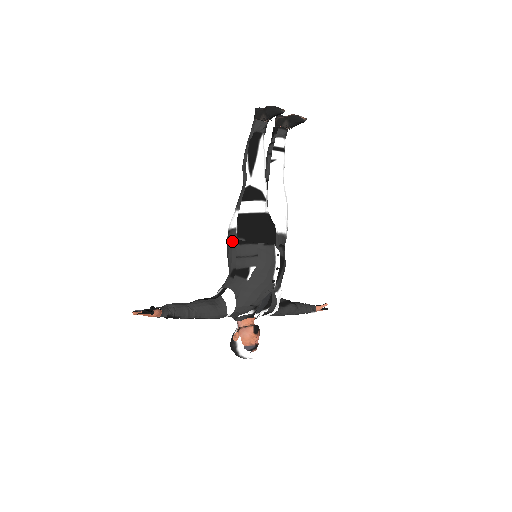
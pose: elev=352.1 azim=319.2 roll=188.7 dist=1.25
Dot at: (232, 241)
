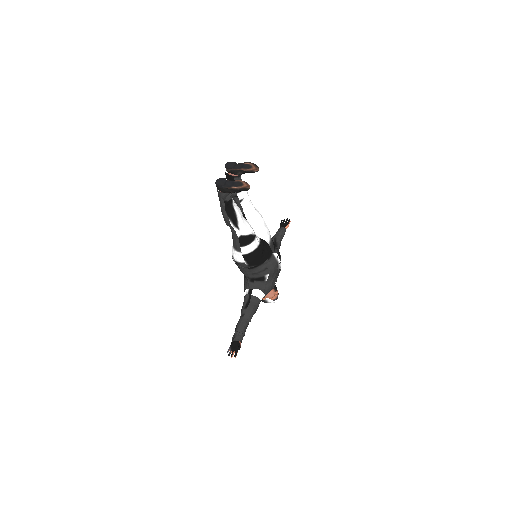
Dot at: (245, 269)
